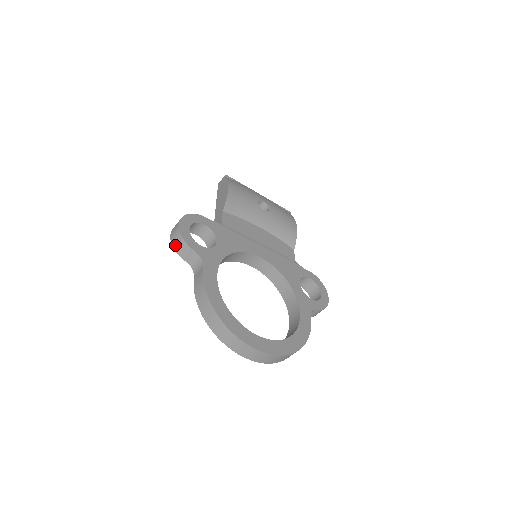
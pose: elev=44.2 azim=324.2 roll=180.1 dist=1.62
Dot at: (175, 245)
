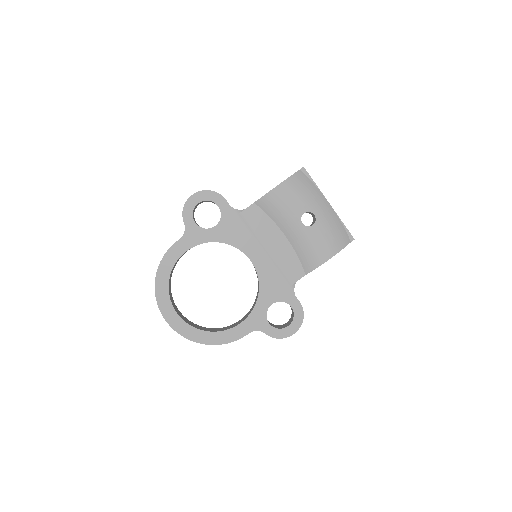
Dot at: occluded
